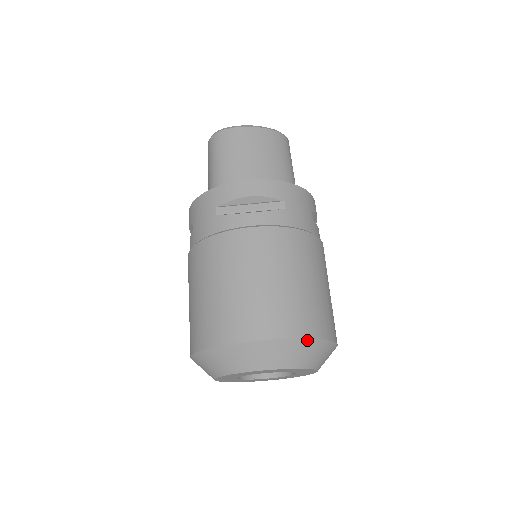
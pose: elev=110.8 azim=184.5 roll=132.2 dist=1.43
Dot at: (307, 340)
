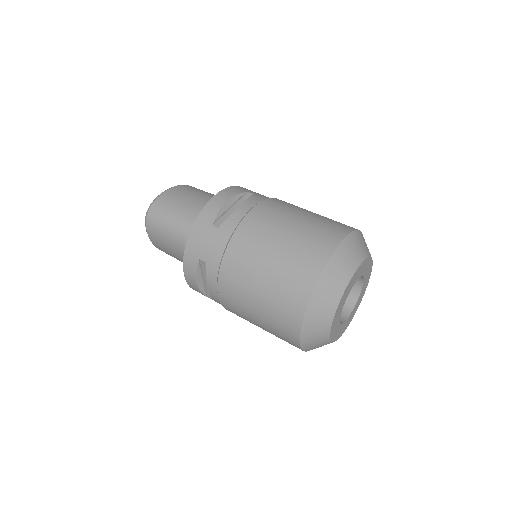
Dot at: (356, 231)
